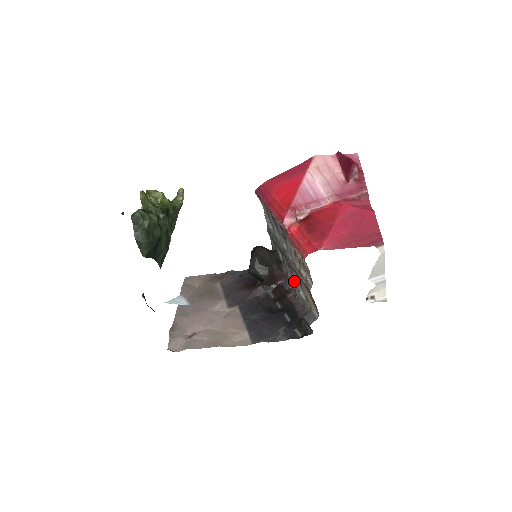
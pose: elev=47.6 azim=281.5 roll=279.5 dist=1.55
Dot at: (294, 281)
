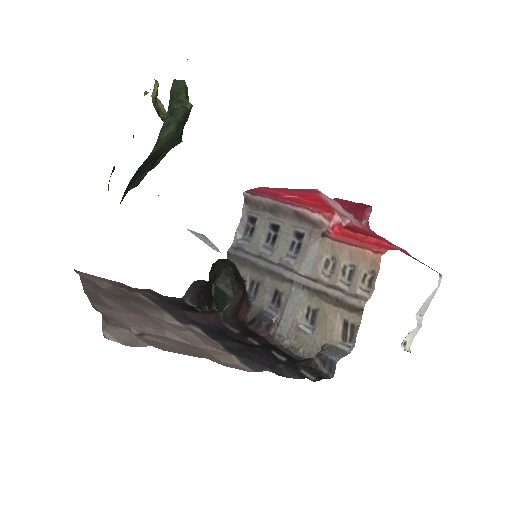
Dot at: (289, 310)
